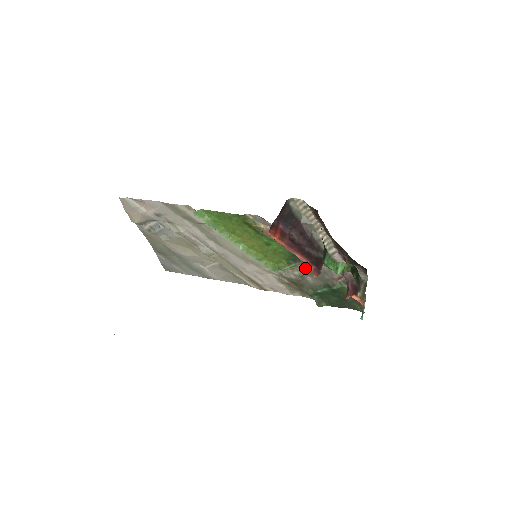
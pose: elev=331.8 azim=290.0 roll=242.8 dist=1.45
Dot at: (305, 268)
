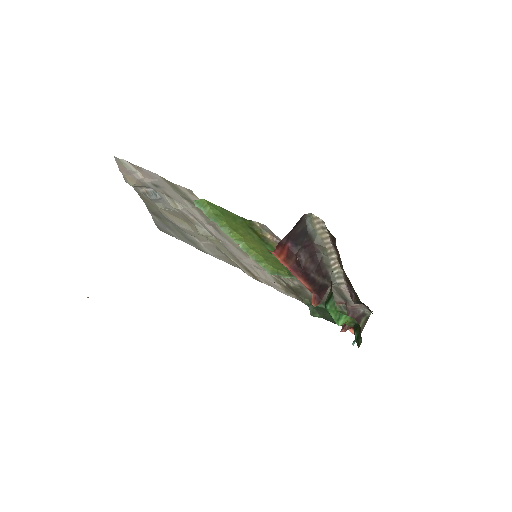
Dot at: occluded
